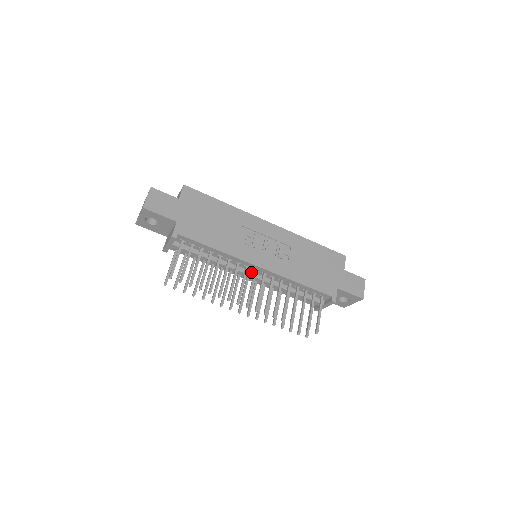
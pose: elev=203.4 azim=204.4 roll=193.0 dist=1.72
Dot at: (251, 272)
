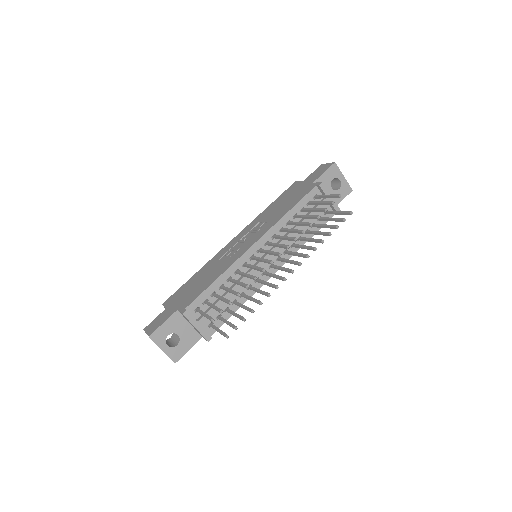
Dot at: (262, 257)
